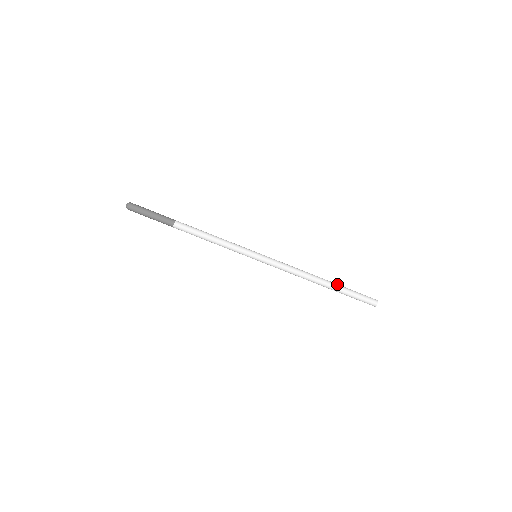
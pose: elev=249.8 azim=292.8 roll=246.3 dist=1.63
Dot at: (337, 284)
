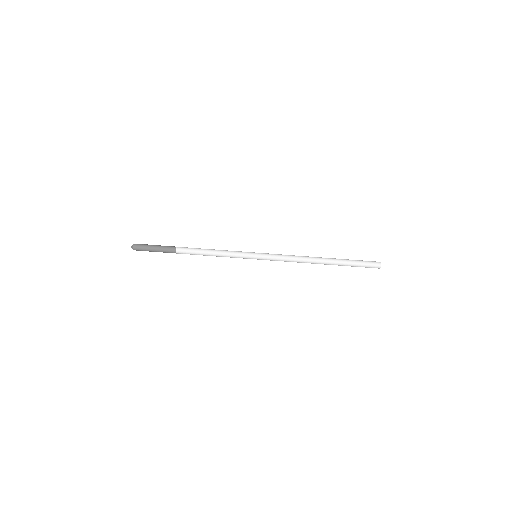
Dot at: (337, 259)
